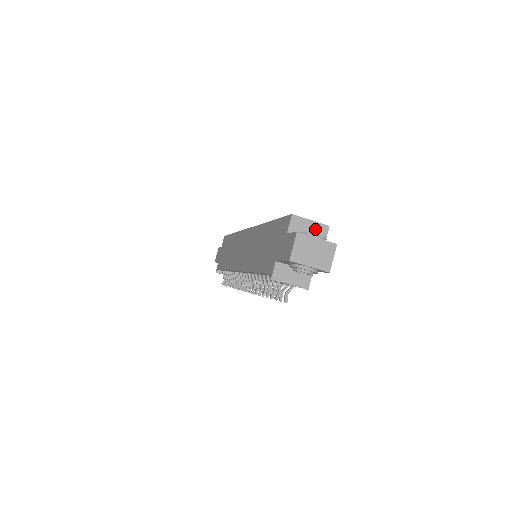
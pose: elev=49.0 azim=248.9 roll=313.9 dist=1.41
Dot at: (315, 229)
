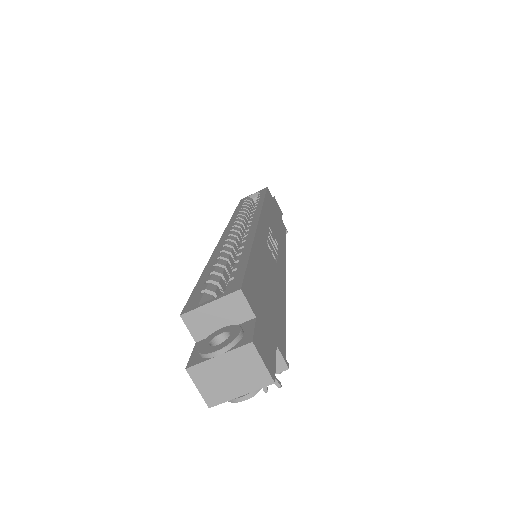
Dot at: (225, 309)
